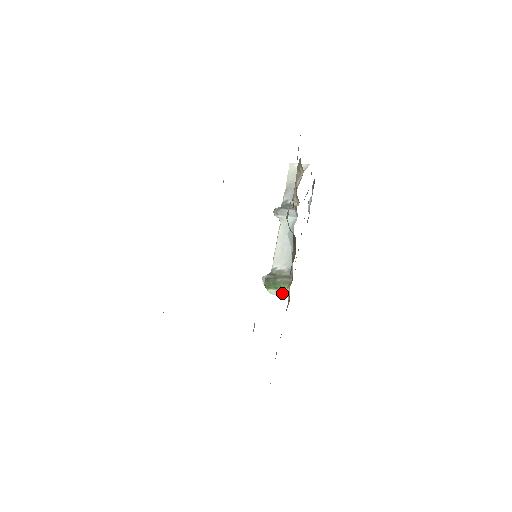
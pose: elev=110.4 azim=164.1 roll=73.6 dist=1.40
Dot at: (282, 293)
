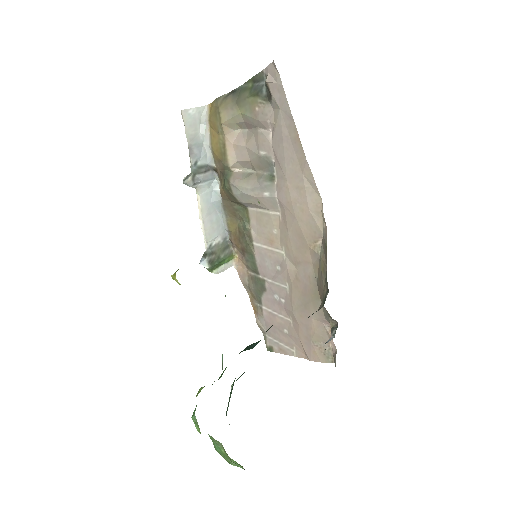
Dot at: (228, 266)
